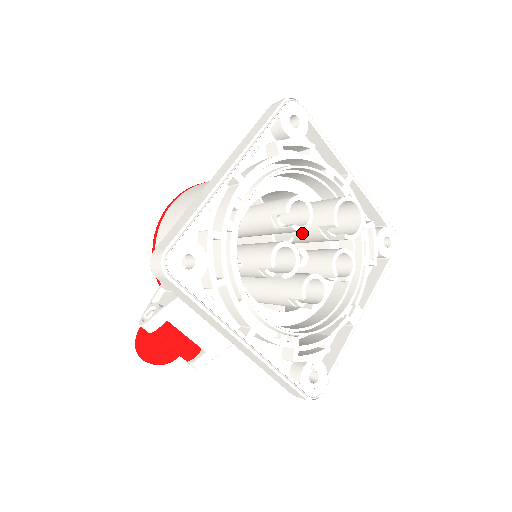
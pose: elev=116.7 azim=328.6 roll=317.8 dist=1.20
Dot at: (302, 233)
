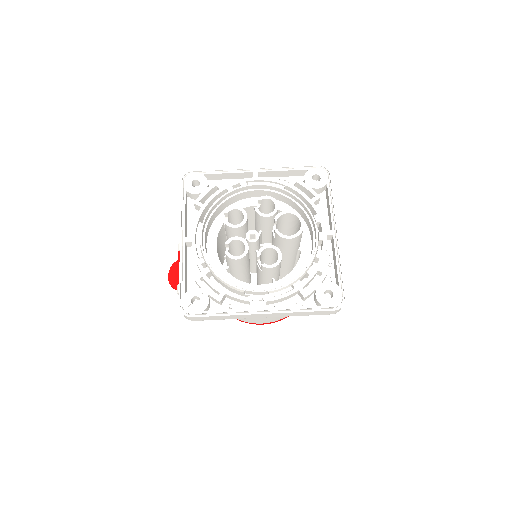
Dot at: occluded
